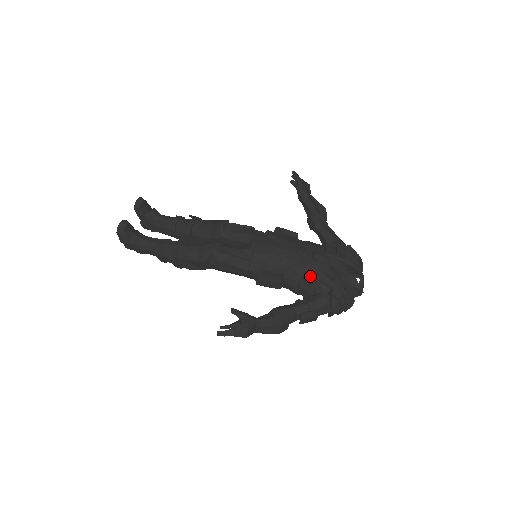
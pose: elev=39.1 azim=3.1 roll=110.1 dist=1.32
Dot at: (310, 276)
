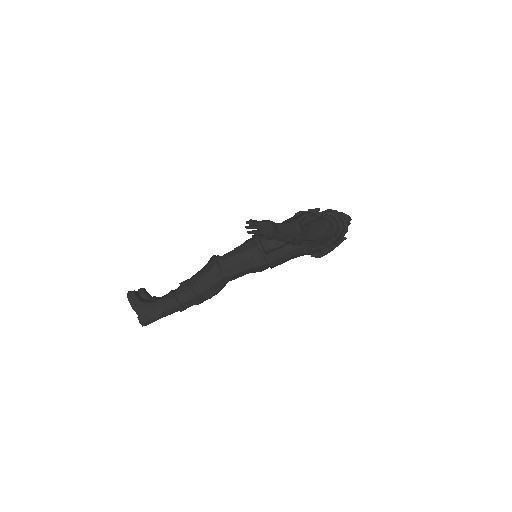
Dot at: (301, 220)
